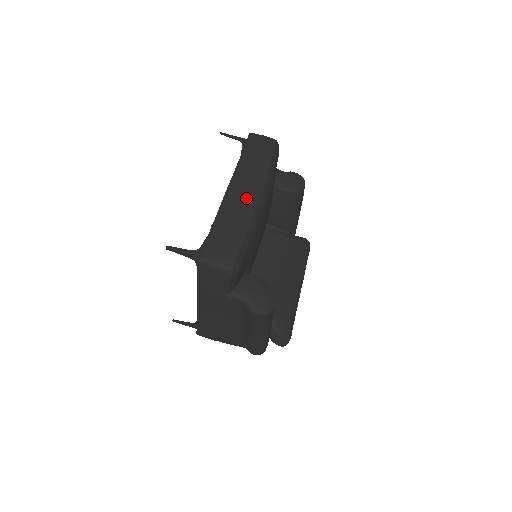
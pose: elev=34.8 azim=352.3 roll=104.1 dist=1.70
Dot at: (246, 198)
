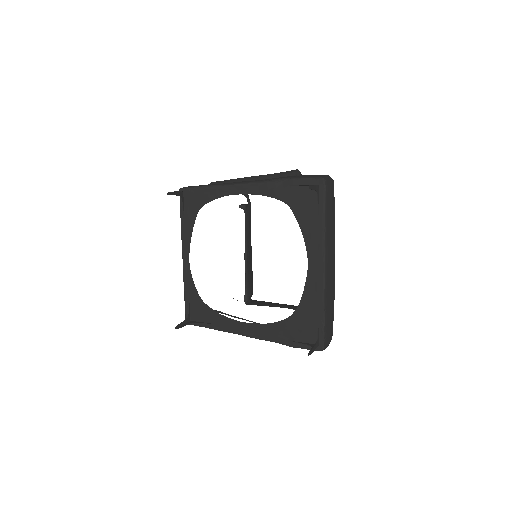
Dot at: (332, 272)
